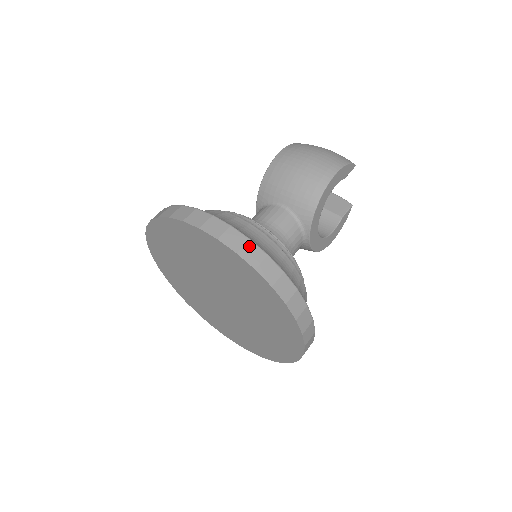
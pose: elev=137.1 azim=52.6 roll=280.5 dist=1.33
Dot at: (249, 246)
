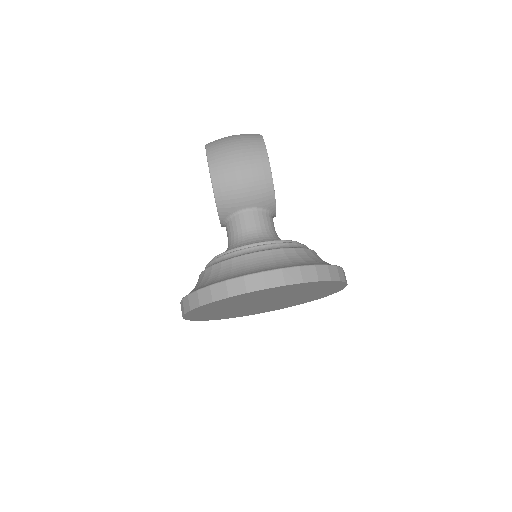
Dot at: (303, 271)
